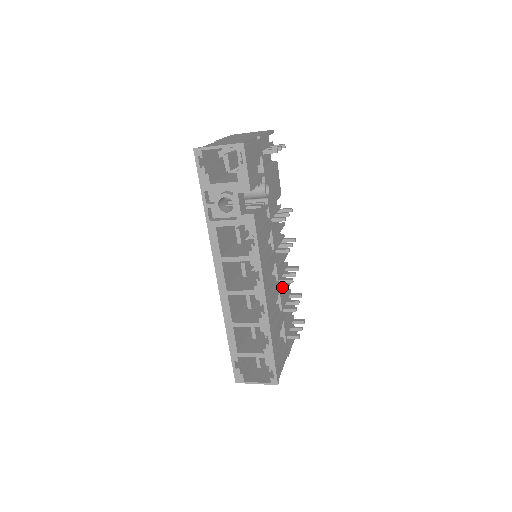
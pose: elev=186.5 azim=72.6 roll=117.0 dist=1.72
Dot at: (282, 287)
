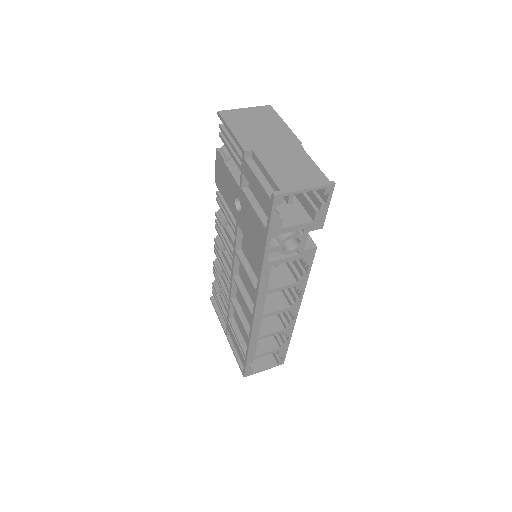
Dot at: occluded
